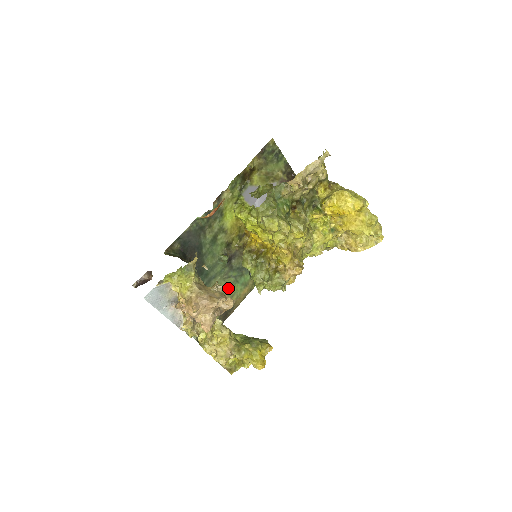
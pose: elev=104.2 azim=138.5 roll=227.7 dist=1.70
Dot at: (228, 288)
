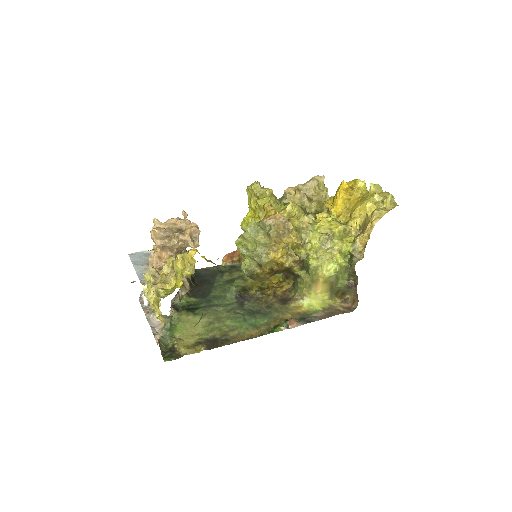
Dot at: (230, 321)
